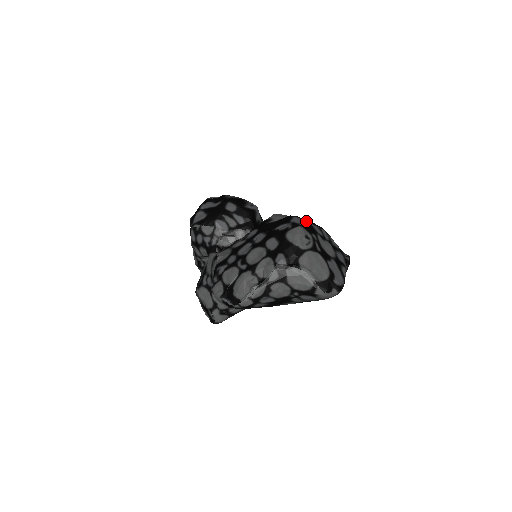
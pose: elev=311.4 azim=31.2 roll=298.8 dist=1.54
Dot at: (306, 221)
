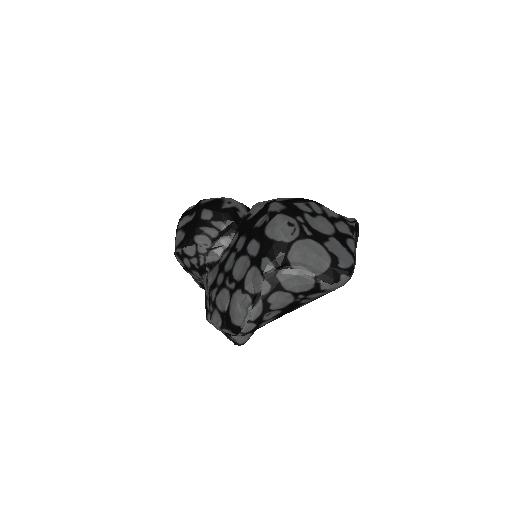
Dot at: (286, 203)
